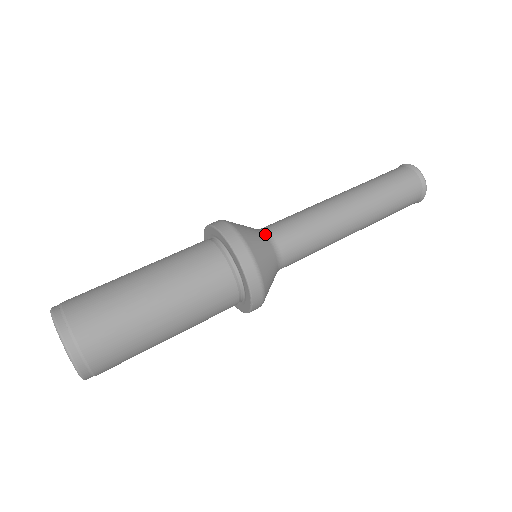
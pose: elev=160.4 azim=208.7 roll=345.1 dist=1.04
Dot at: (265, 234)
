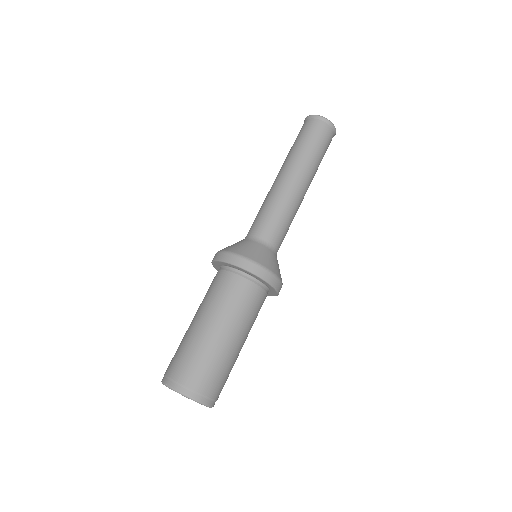
Dot at: (260, 242)
